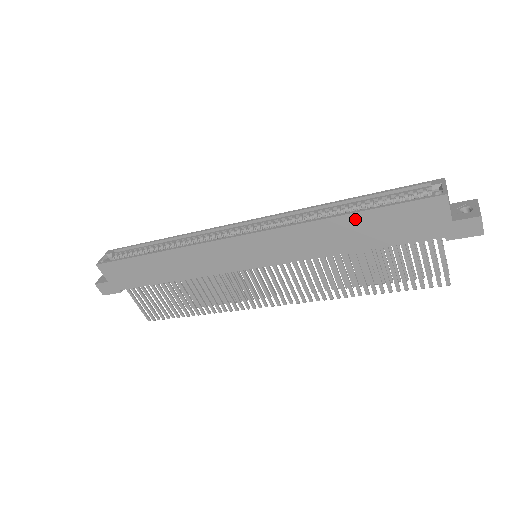
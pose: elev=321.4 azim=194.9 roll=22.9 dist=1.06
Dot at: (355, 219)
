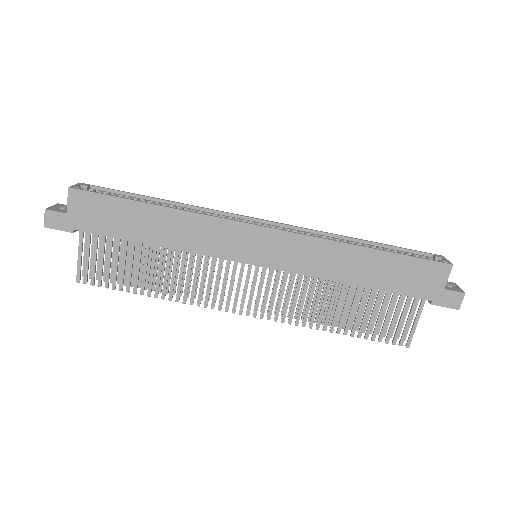
Dot at: (375, 255)
